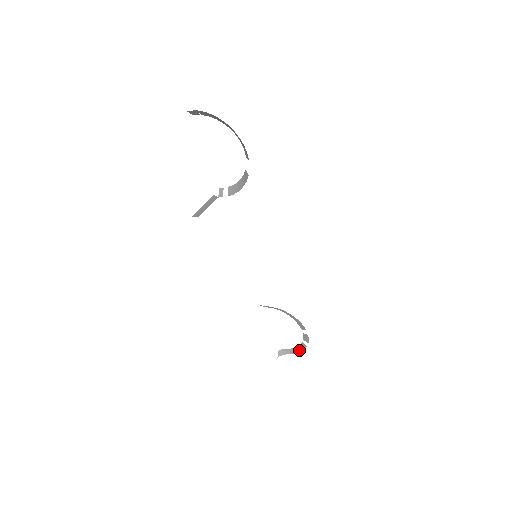
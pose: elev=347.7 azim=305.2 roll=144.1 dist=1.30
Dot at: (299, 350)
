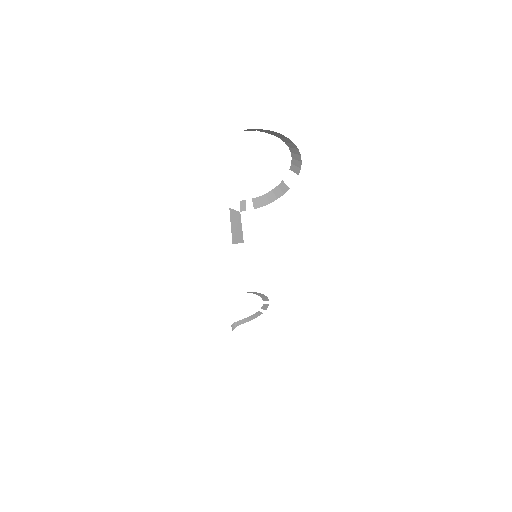
Dot at: (252, 318)
